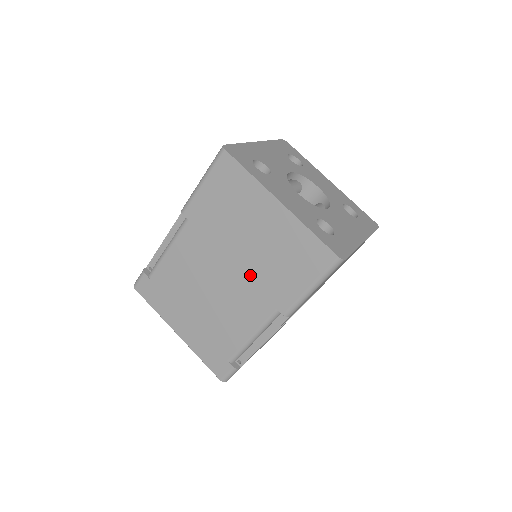
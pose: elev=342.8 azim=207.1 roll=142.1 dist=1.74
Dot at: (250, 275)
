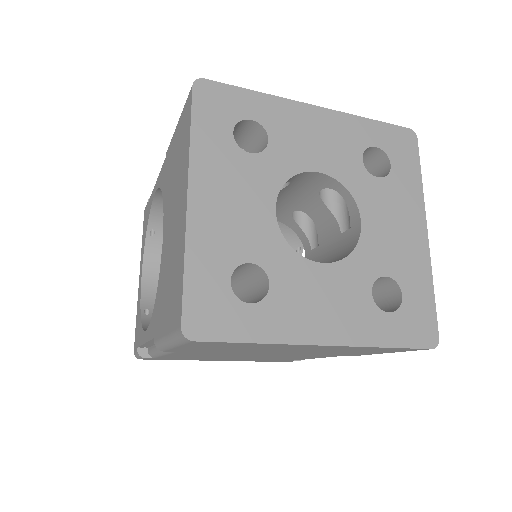
Dot at: (297, 354)
